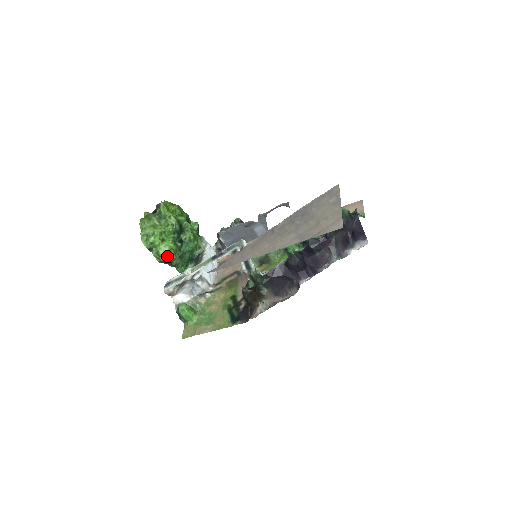
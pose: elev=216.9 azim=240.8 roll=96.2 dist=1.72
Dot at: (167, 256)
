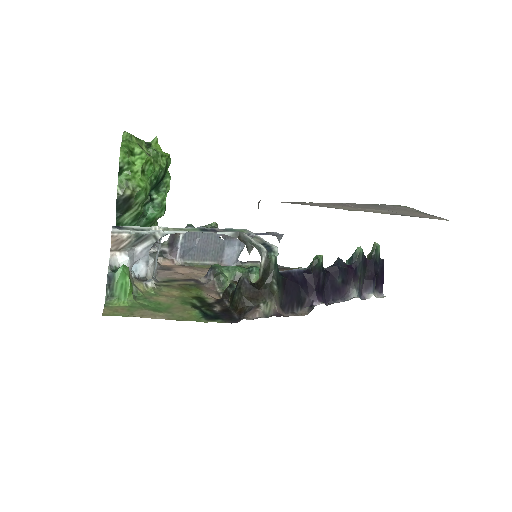
Dot at: (135, 195)
